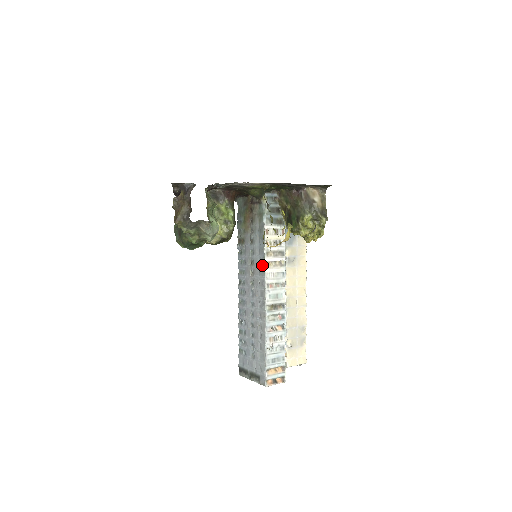
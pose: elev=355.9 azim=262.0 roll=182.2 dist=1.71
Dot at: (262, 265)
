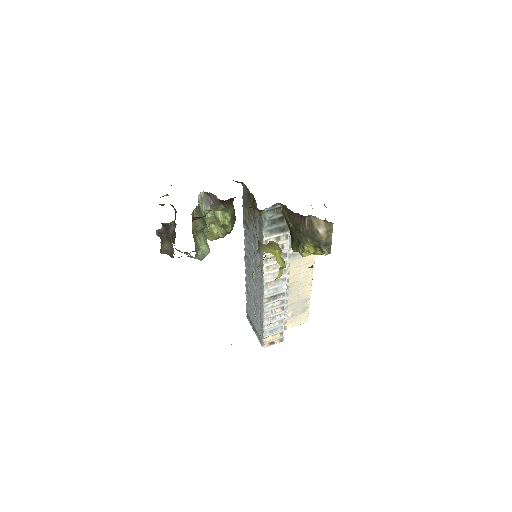
Dot at: (261, 268)
